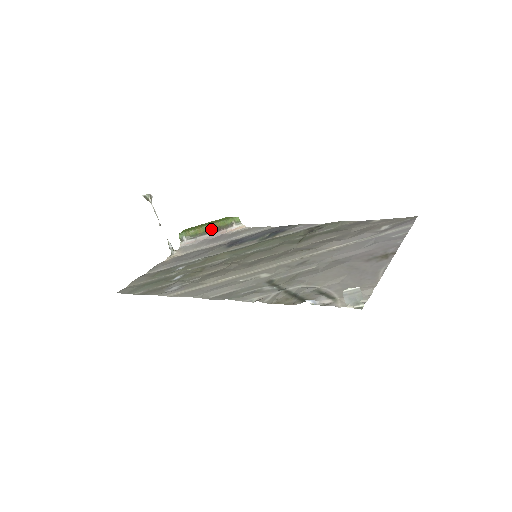
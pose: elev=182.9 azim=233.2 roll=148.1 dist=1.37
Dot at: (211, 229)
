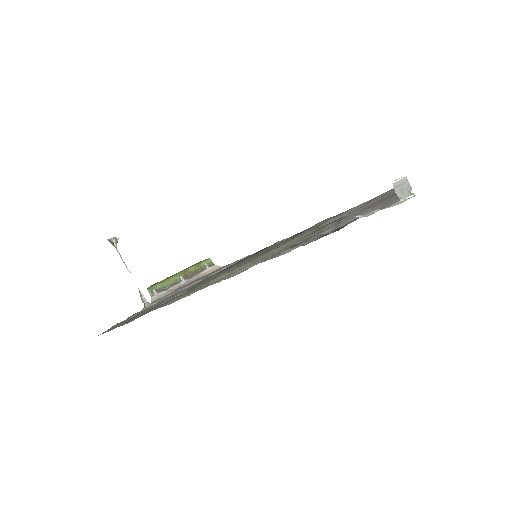
Dot at: (183, 276)
